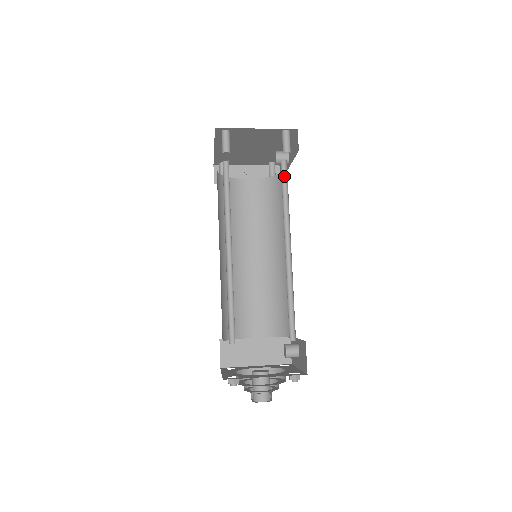
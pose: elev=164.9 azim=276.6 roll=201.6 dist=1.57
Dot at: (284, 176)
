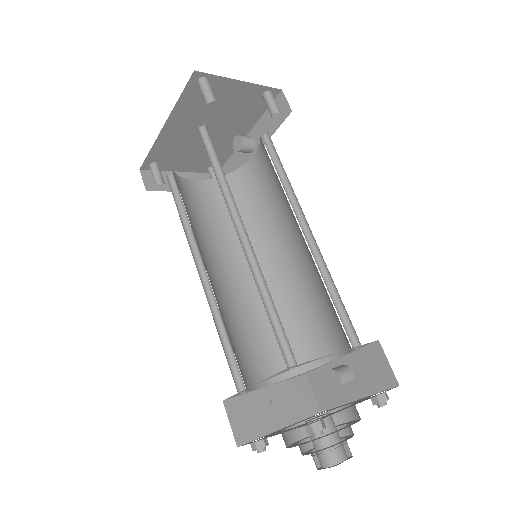
Dot at: (269, 151)
